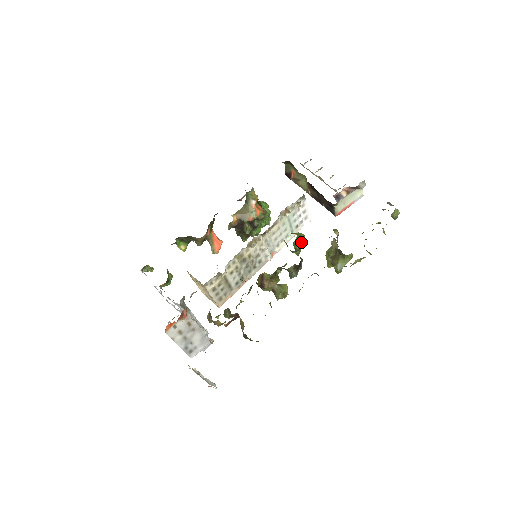
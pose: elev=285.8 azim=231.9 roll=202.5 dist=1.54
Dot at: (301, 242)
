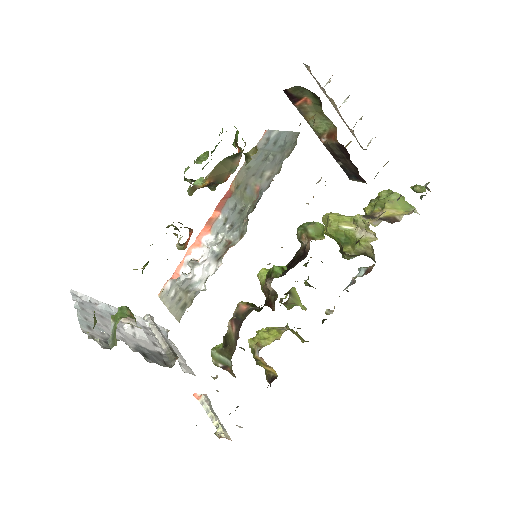
Dot at: occluded
